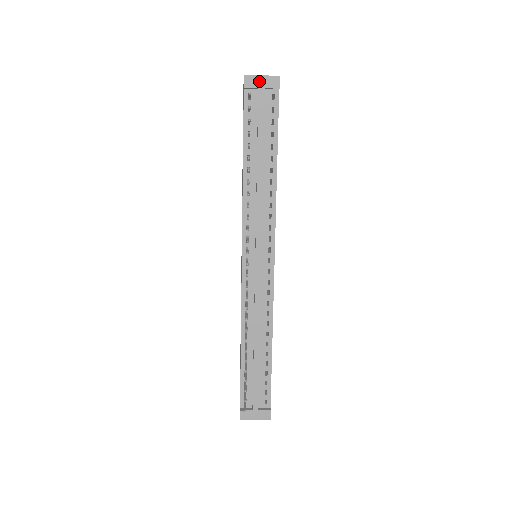
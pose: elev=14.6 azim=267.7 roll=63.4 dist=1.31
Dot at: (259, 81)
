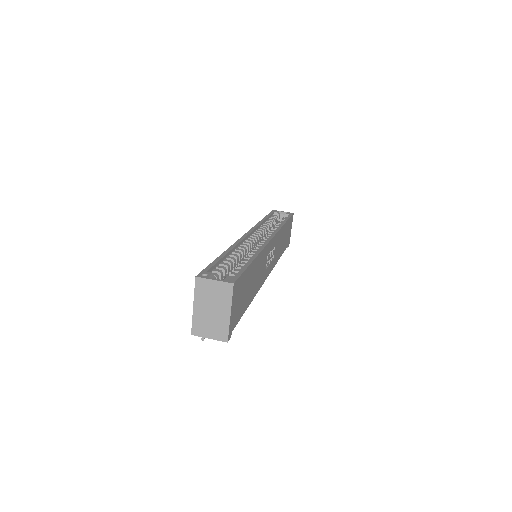
Dot at: (208, 336)
